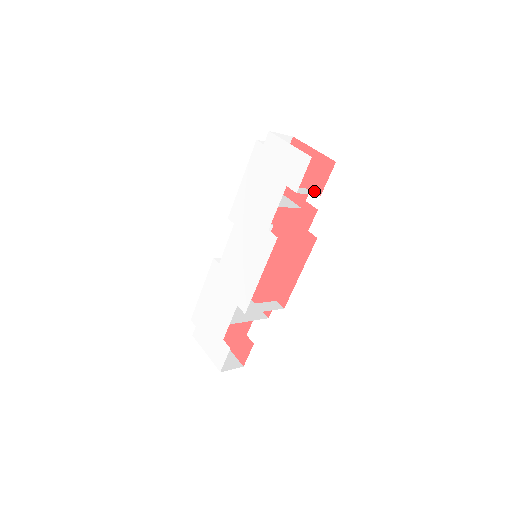
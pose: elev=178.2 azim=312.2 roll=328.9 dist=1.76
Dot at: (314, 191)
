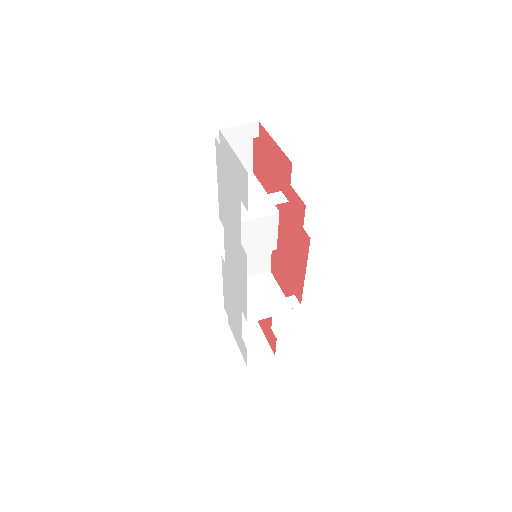
Dot at: (283, 194)
